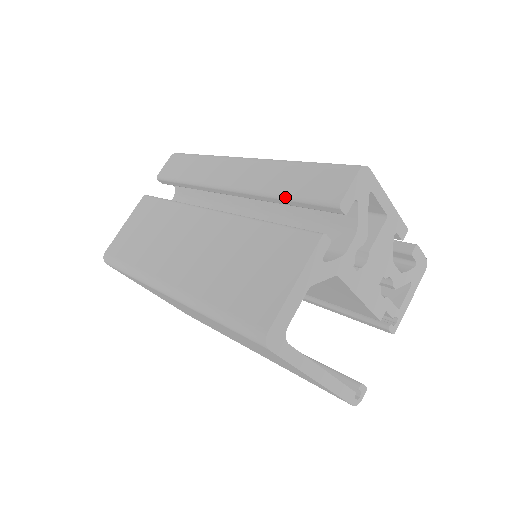
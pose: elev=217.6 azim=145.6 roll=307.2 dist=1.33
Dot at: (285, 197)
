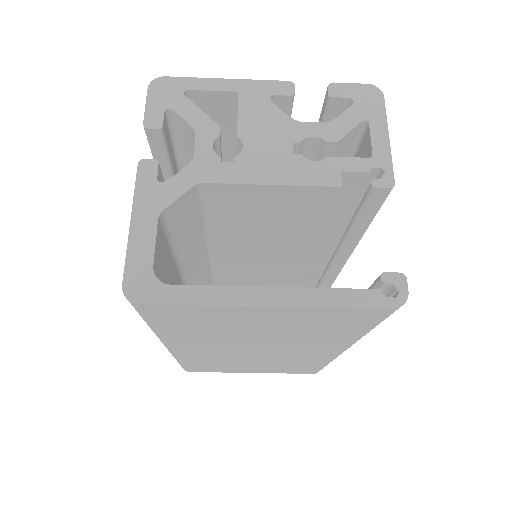
Dot at: occluded
